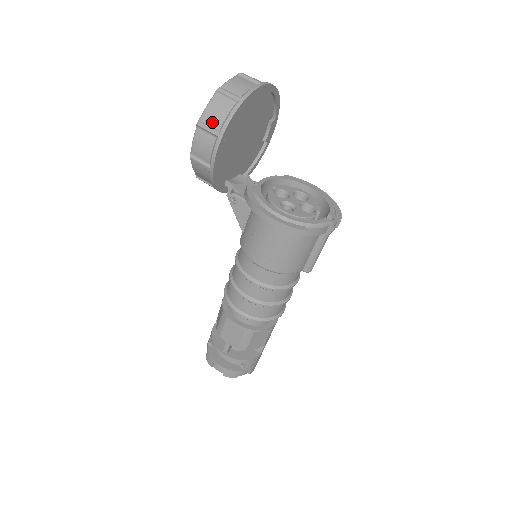
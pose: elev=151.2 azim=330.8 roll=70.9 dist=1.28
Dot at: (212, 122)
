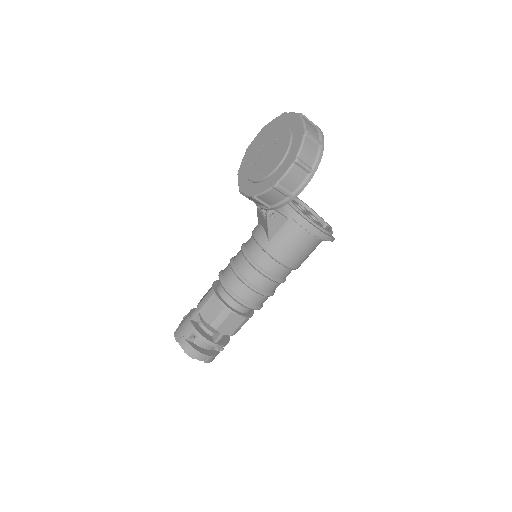
Dot at: (306, 160)
